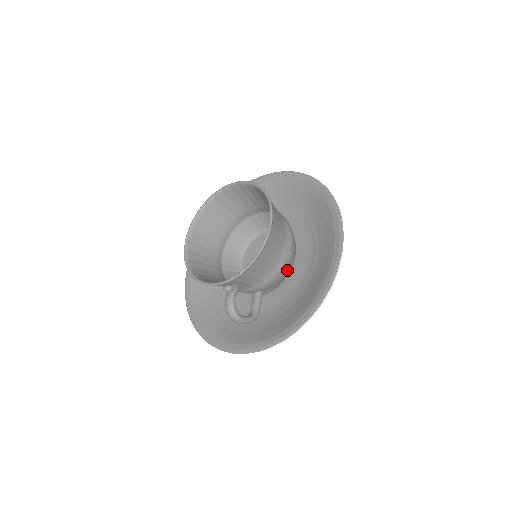
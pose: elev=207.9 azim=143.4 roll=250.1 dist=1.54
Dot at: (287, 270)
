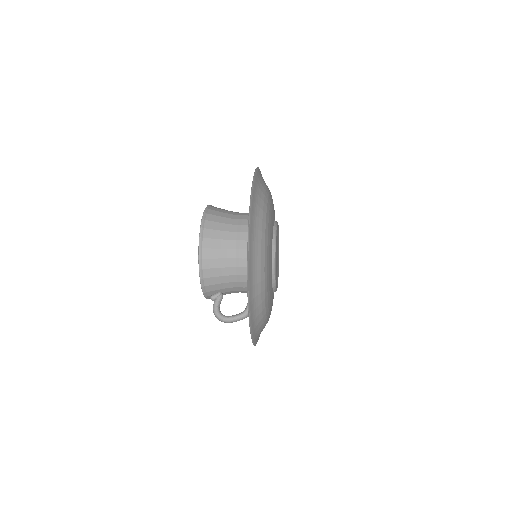
Dot at: occluded
